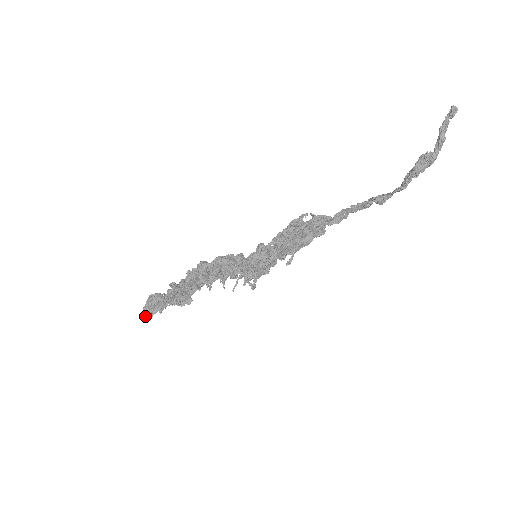
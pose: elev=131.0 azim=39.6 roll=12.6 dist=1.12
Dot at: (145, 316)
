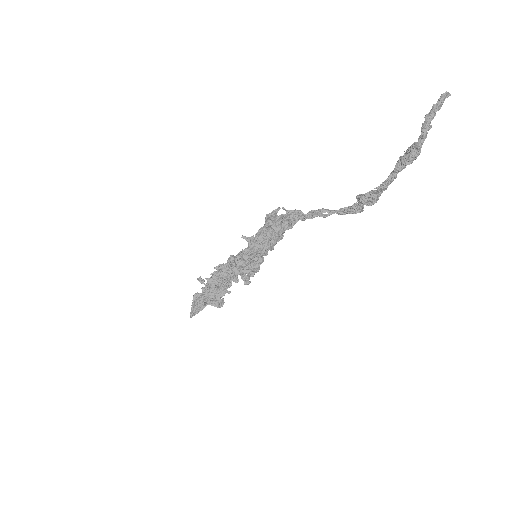
Dot at: (192, 312)
